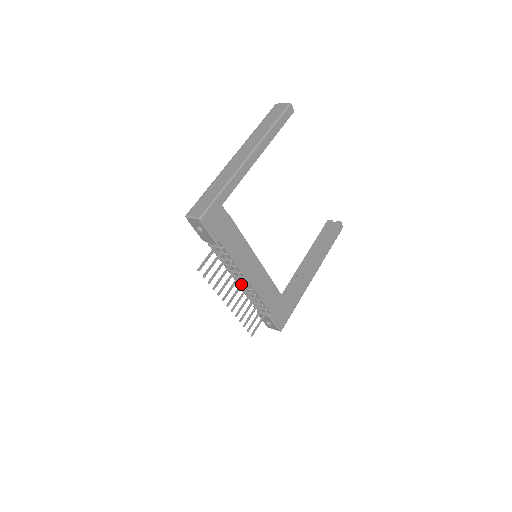
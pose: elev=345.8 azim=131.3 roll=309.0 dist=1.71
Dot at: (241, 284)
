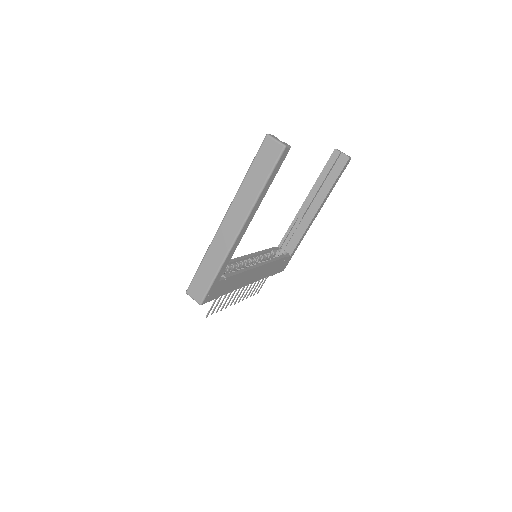
Dot at: (244, 286)
